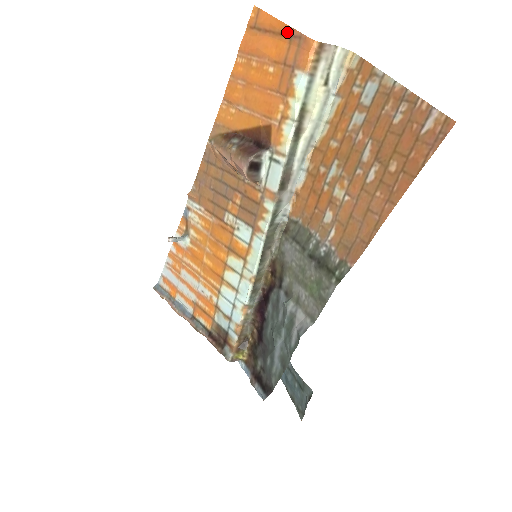
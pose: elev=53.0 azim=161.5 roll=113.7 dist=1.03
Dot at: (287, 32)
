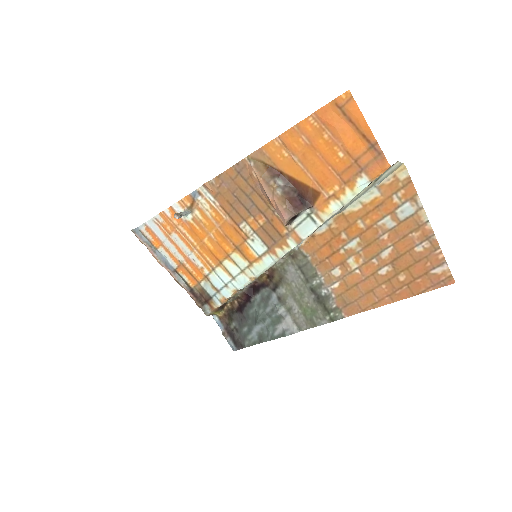
Dot at: (370, 140)
